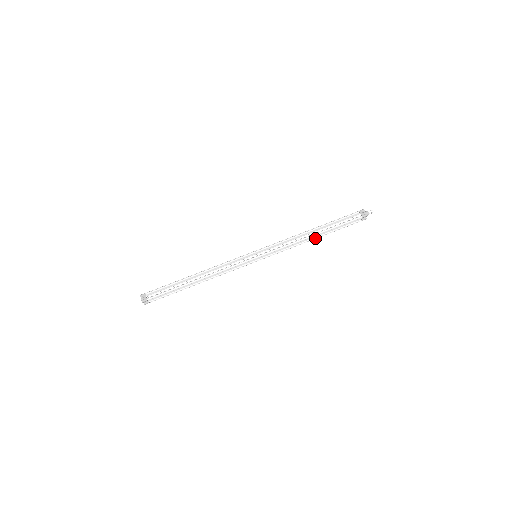
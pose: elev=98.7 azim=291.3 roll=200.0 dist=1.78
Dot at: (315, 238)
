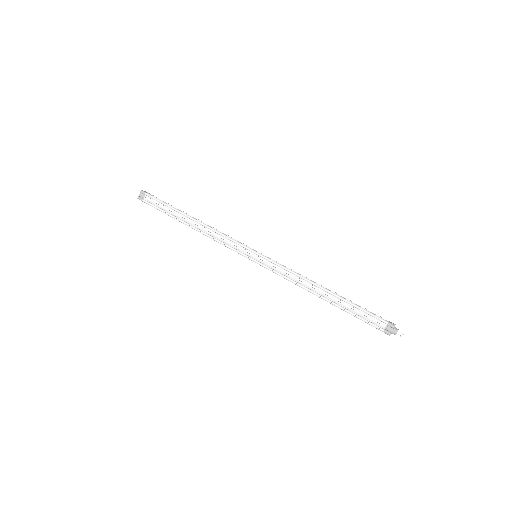
Dot at: (322, 297)
